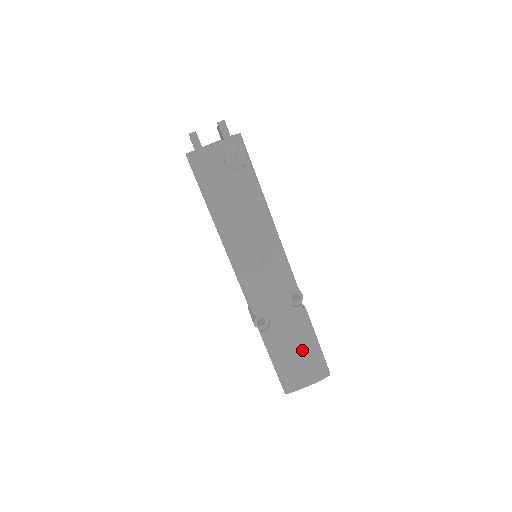
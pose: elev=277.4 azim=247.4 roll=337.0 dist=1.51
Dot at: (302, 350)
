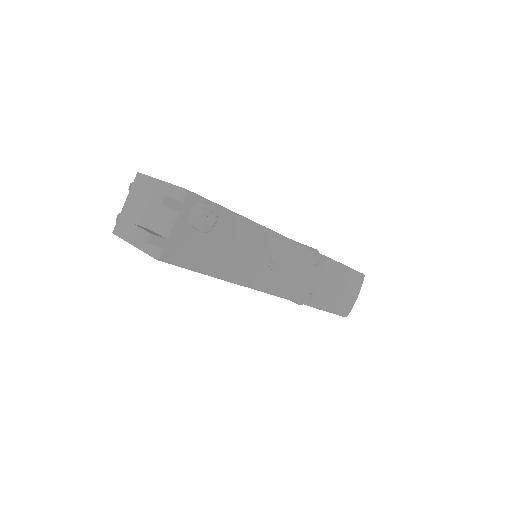
Dot at: (341, 284)
